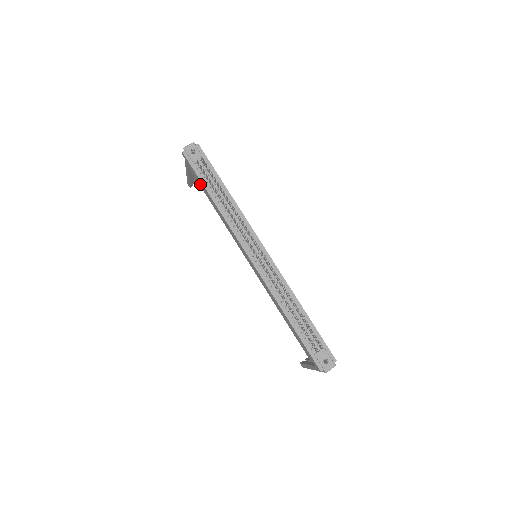
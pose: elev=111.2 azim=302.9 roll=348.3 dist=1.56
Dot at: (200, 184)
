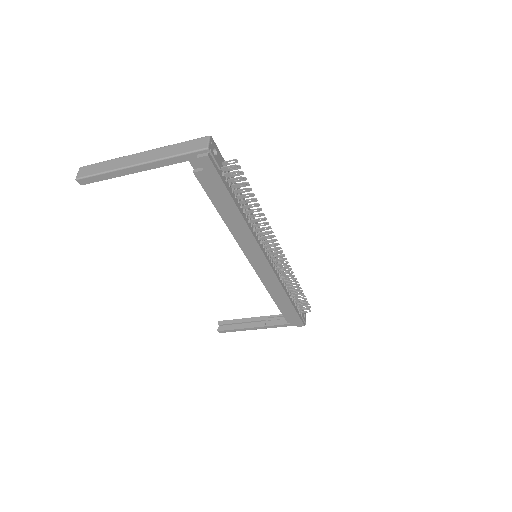
Dot at: (215, 195)
